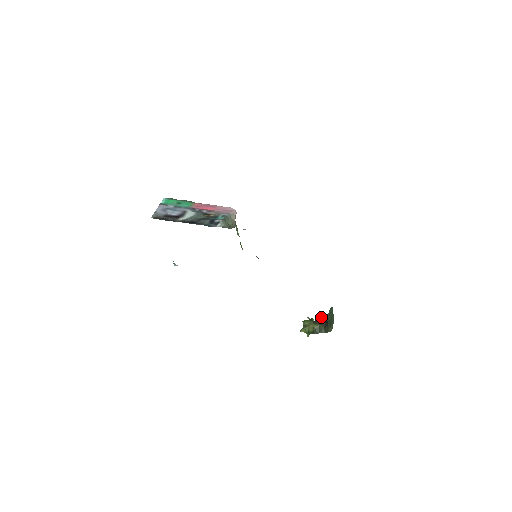
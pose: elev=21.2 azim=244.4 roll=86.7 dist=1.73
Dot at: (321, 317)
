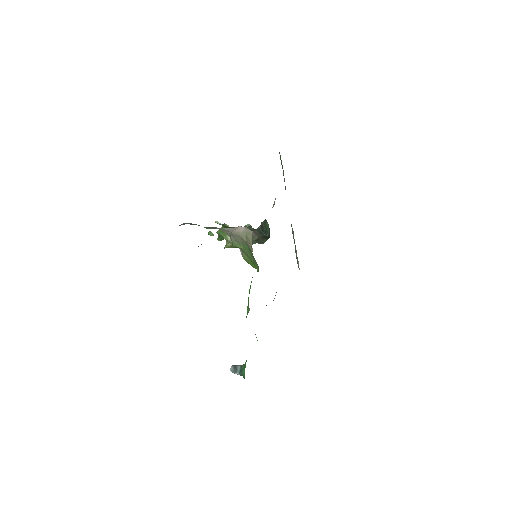
Dot at: occluded
